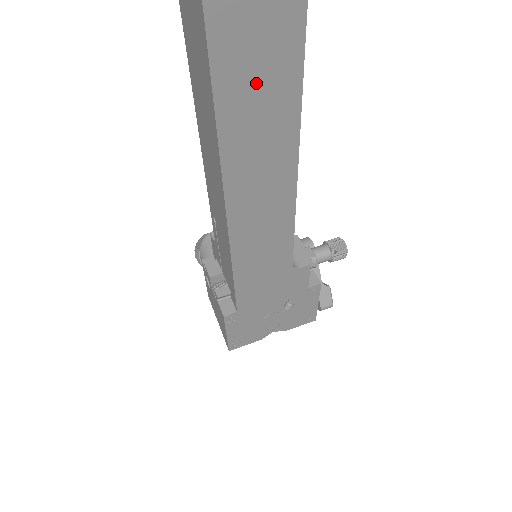
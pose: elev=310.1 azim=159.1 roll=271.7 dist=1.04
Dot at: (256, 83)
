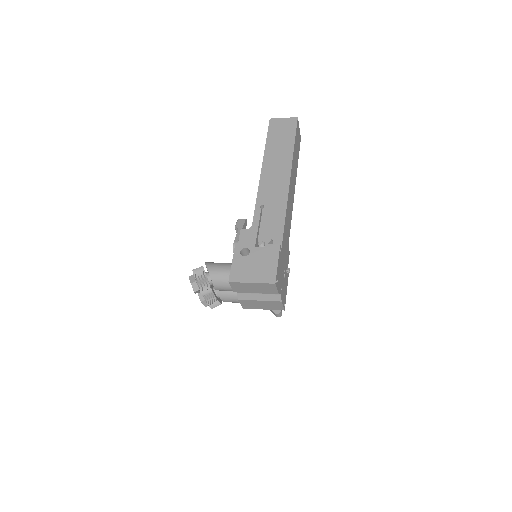
Dot at: (296, 154)
